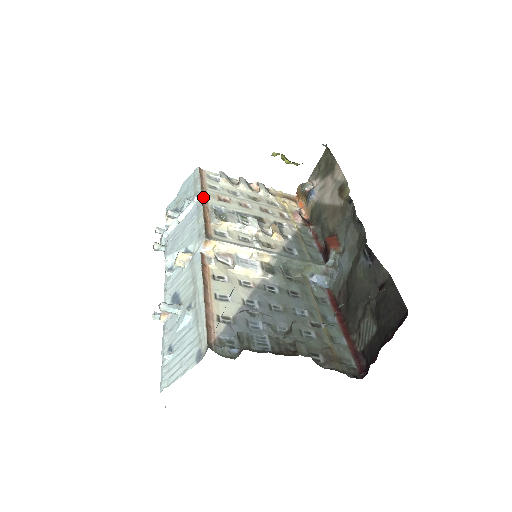
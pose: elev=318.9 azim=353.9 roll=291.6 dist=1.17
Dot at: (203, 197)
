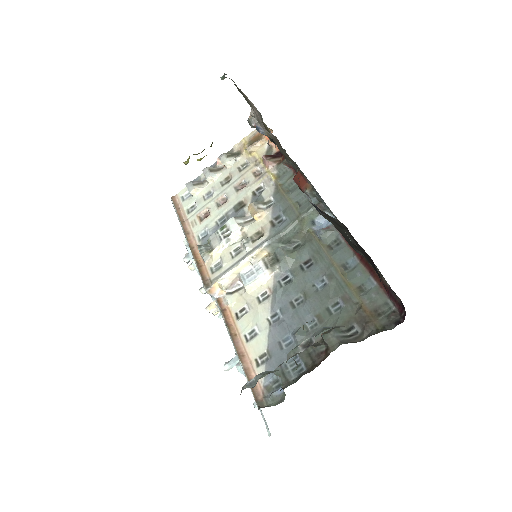
Dot at: (187, 236)
